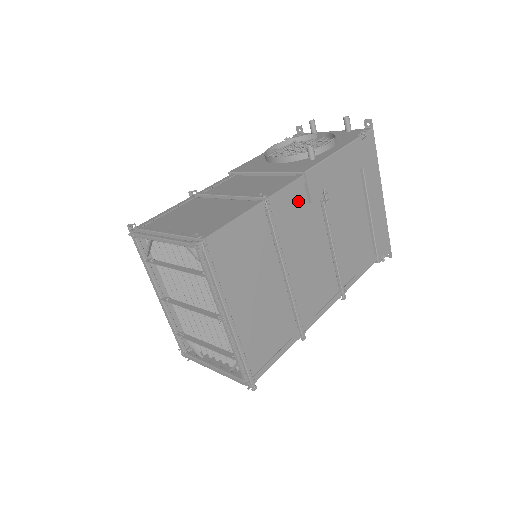
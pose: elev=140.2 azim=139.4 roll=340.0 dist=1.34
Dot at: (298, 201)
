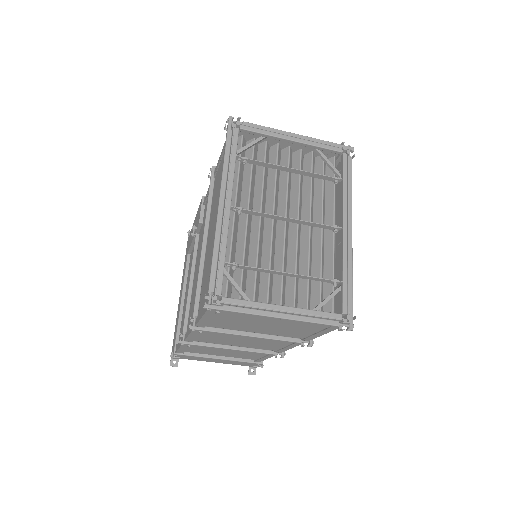
Dot at: occluded
